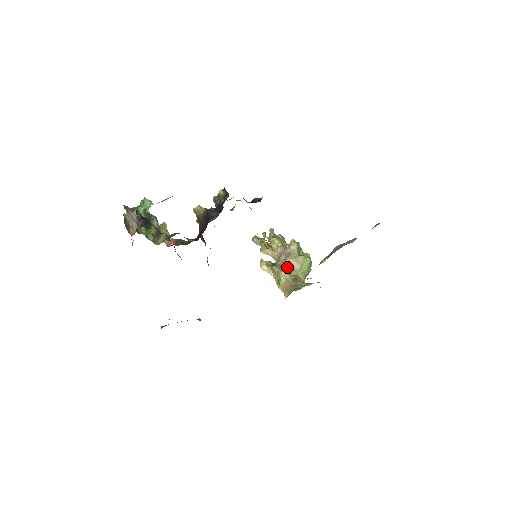
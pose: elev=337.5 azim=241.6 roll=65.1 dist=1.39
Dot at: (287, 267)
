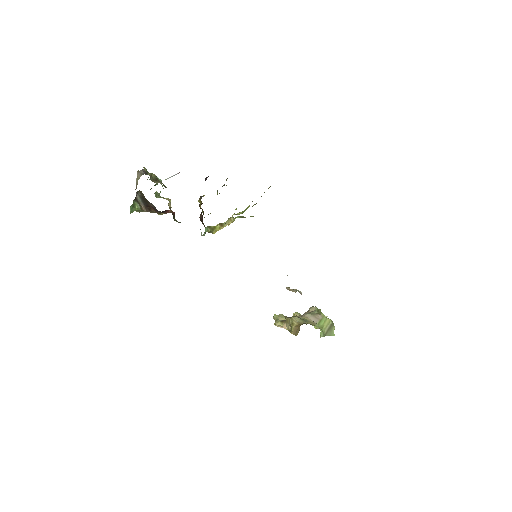
Dot at: (302, 318)
